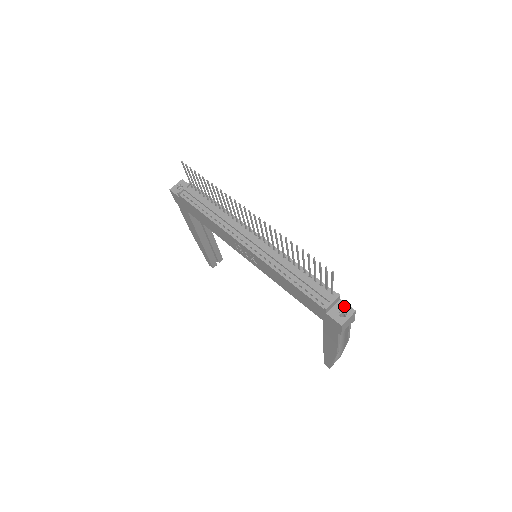
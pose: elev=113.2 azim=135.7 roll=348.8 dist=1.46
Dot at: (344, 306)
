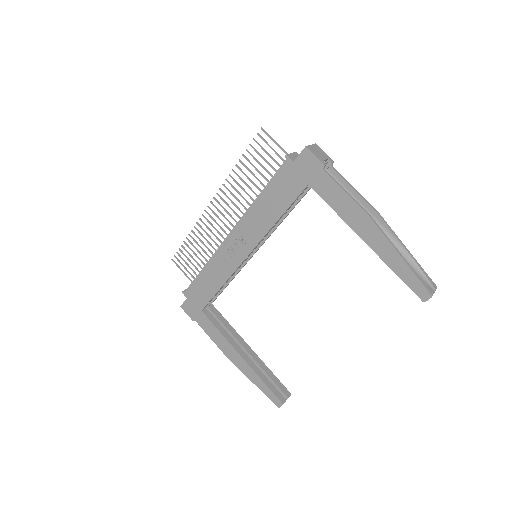
Dot at: occluded
